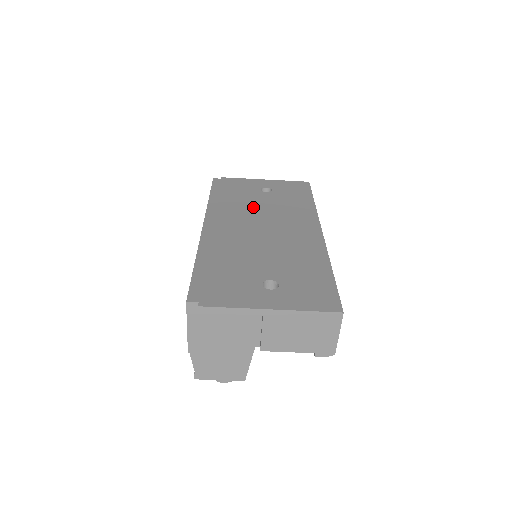
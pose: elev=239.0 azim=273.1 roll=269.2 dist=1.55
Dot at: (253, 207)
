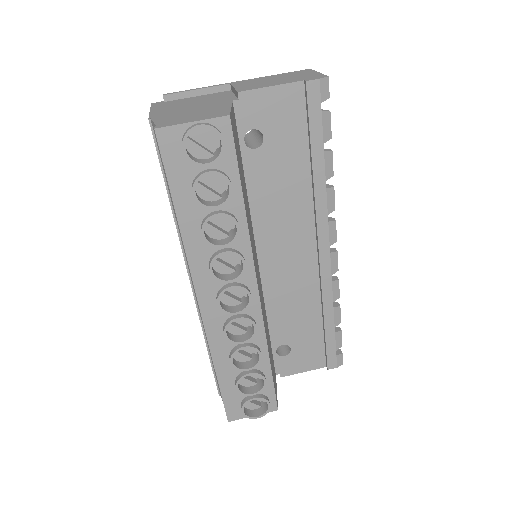
Dot at: occluded
